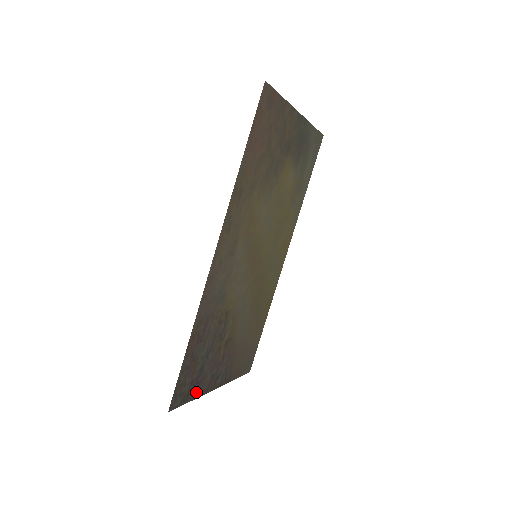
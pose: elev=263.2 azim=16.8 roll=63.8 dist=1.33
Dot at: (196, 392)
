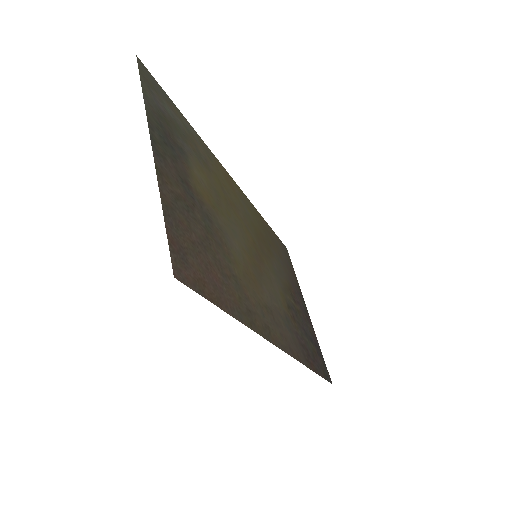
Dot at: (317, 343)
